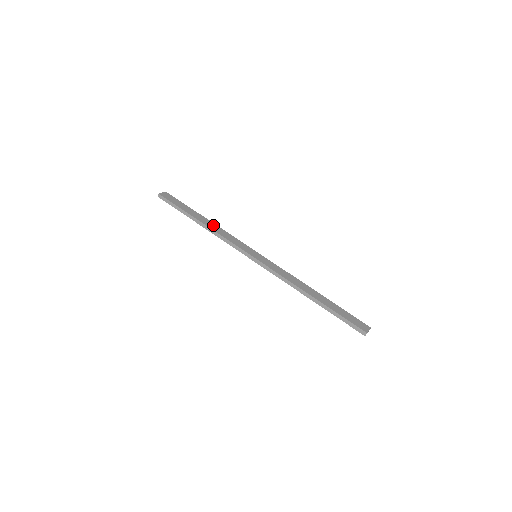
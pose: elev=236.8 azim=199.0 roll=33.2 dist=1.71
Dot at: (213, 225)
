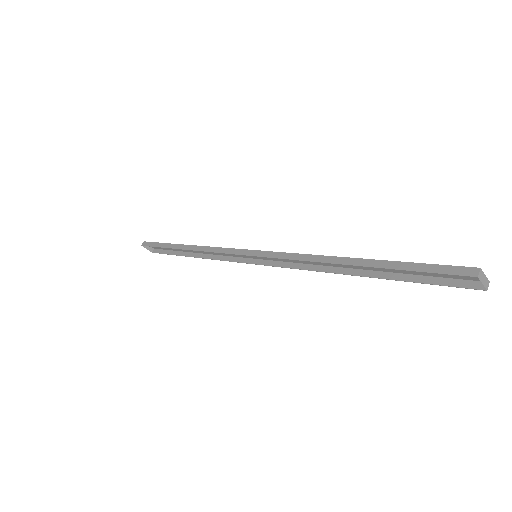
Dot at: occluded
